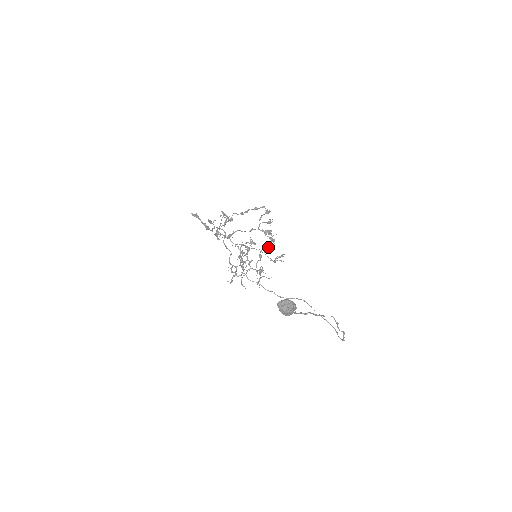
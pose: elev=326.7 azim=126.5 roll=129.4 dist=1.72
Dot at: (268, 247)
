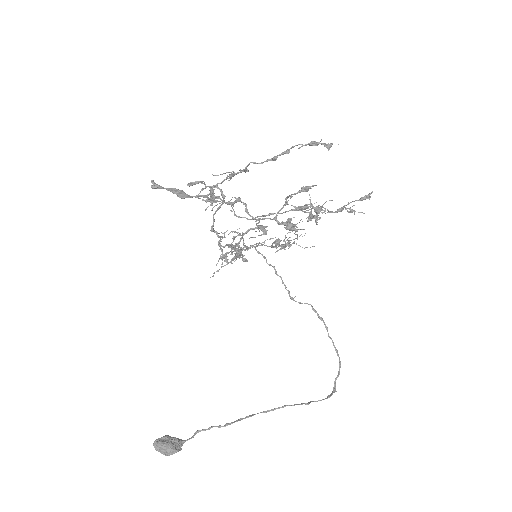
Dot at: (309, 217)
